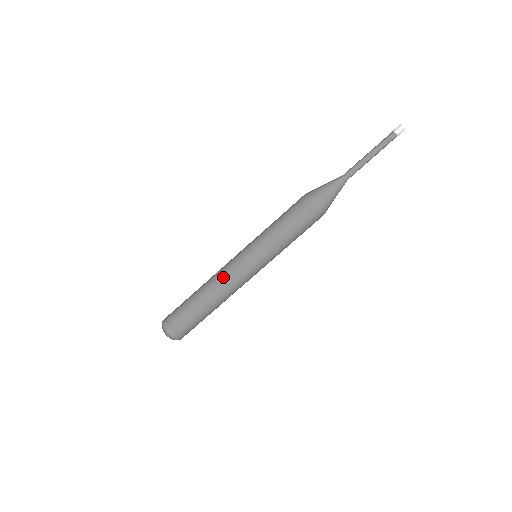
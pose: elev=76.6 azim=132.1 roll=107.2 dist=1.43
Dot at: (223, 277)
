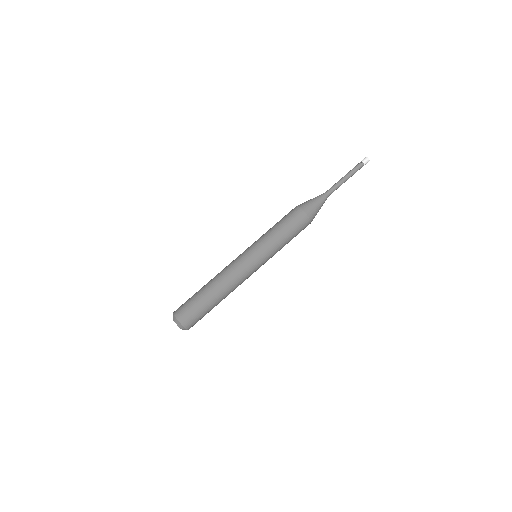
Dot at: (227, 269)
